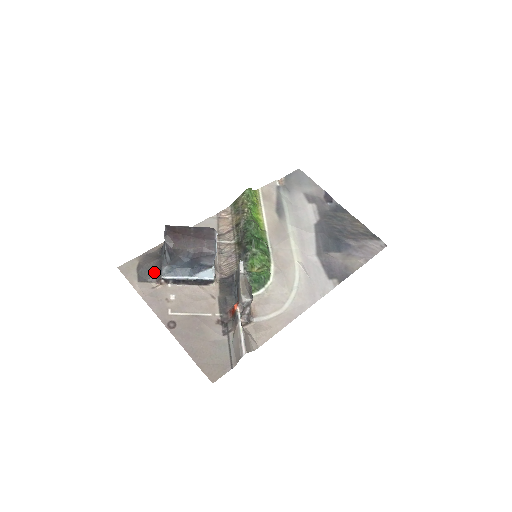
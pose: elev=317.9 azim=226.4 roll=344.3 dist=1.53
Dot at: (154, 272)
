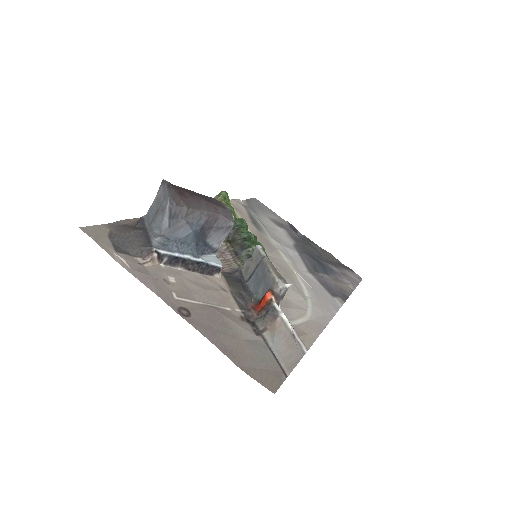
Dot at: (138, 244)
